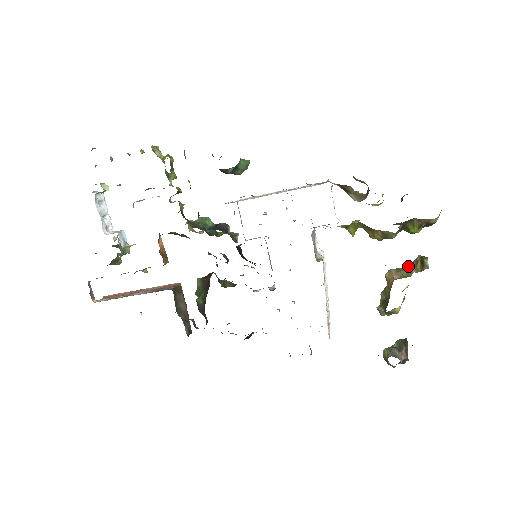
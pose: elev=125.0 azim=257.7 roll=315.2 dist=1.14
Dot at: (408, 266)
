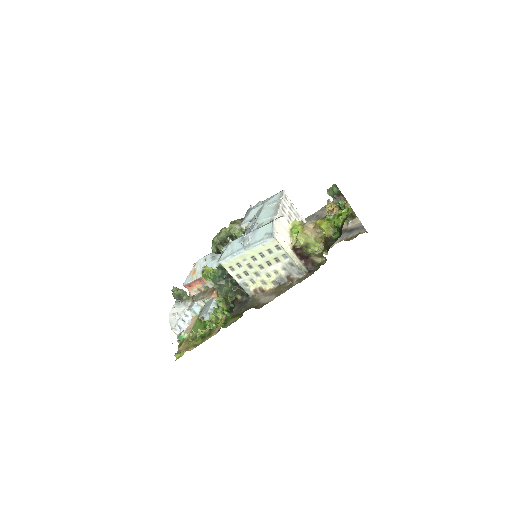
Dot at: occluded
